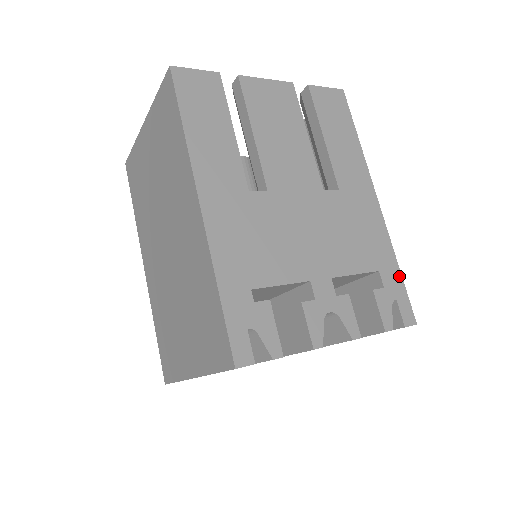
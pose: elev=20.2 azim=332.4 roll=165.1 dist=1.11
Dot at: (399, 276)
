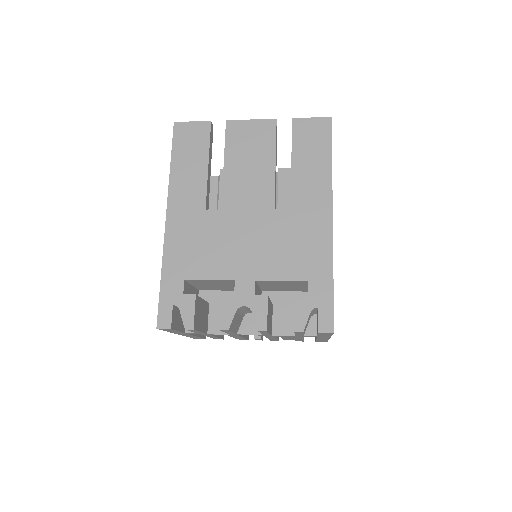
Dot at: (330, 288)
